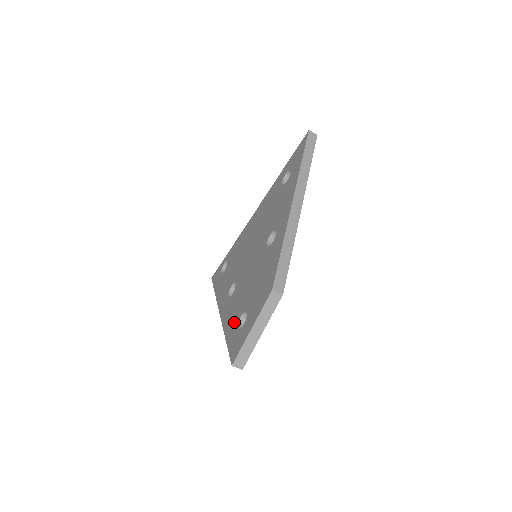
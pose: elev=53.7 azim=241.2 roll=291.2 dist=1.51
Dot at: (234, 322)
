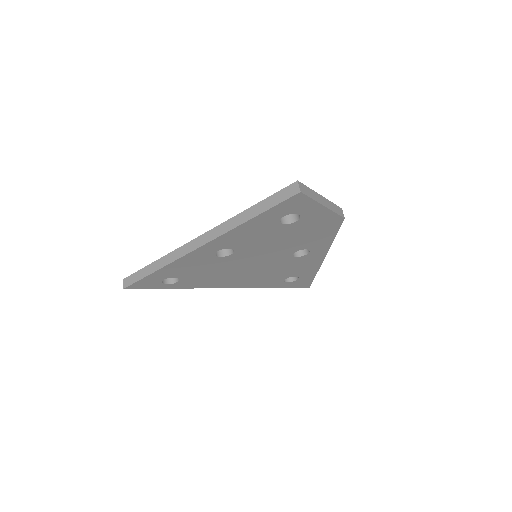
Dot at: occluded
